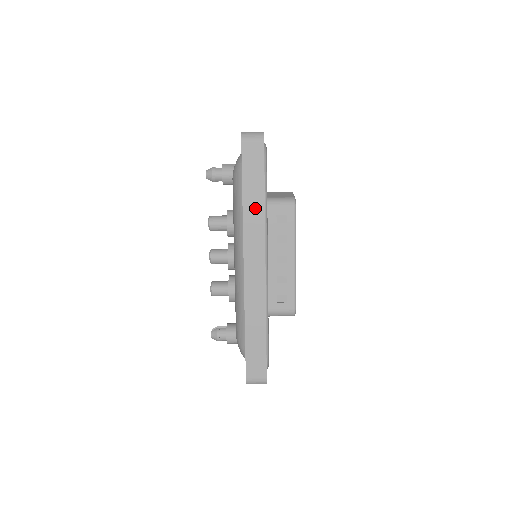
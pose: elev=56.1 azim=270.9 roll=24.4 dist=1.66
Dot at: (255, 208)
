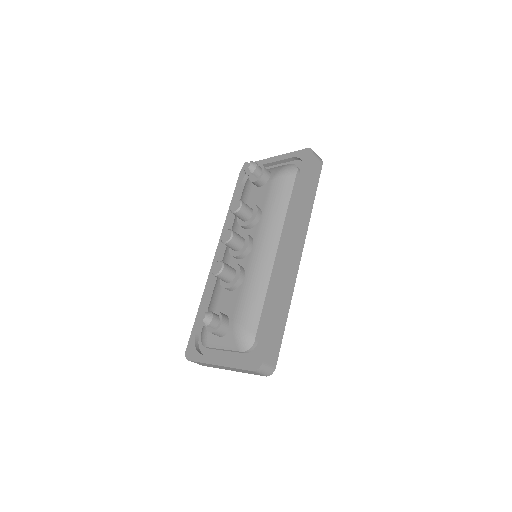
Dot at: (307, 207)
